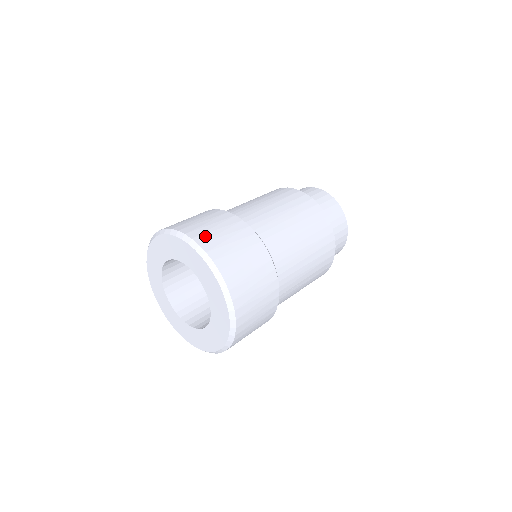
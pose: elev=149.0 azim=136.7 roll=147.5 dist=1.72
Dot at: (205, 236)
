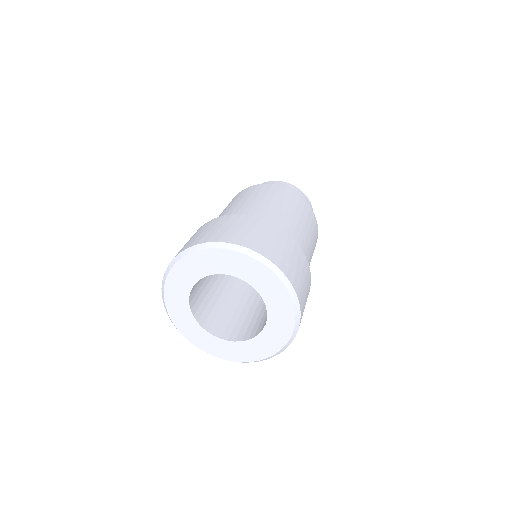
Dot at: (267, 249)
